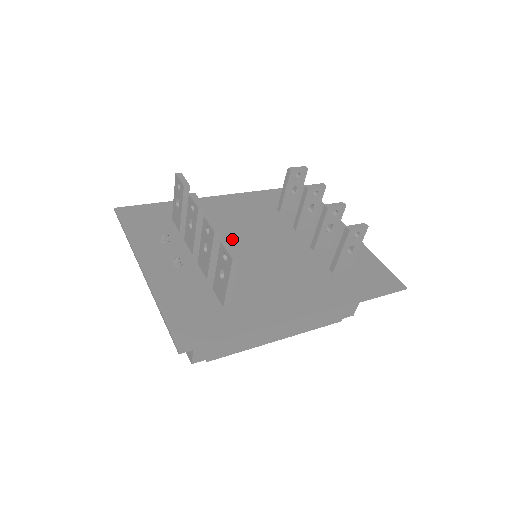
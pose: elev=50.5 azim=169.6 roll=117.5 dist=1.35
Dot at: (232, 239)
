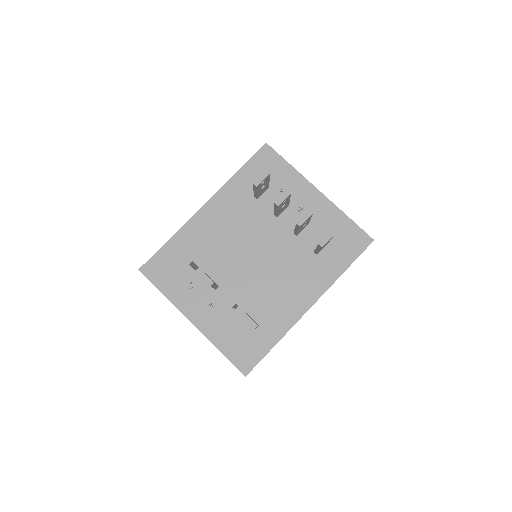
Dot at: (234, 257)
